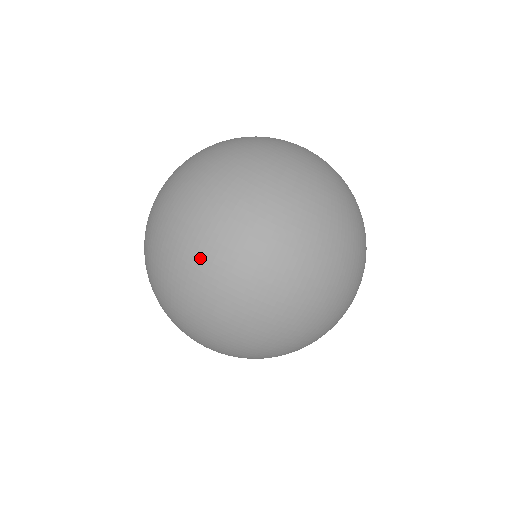
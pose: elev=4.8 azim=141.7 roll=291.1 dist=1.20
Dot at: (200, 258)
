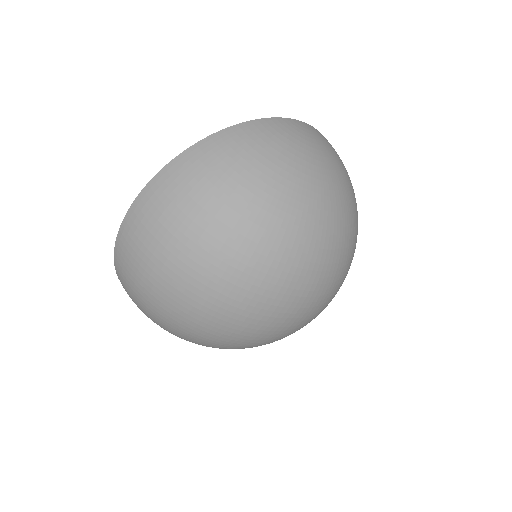
Dot at: (248, 325)
